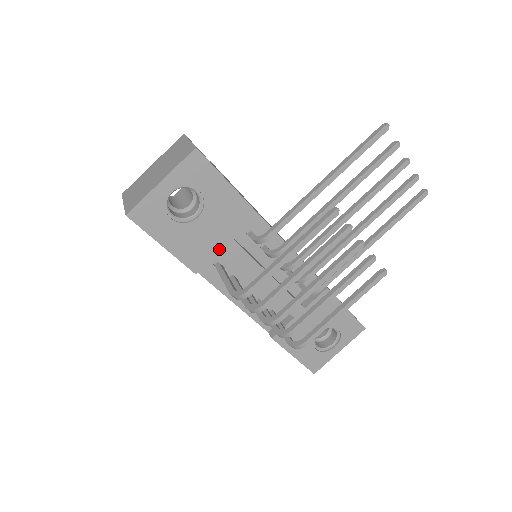
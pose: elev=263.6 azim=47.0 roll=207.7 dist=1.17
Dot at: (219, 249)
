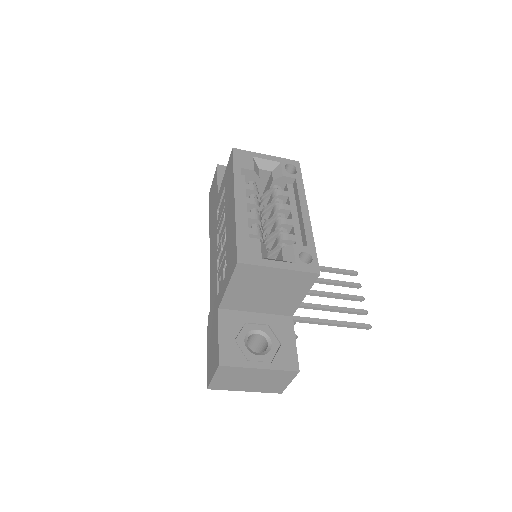
Dot at: occluded
